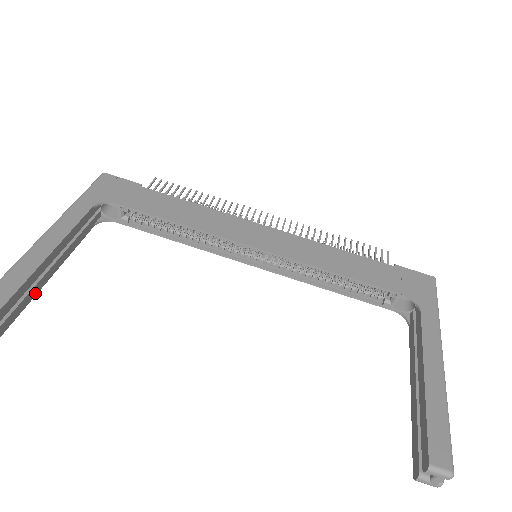
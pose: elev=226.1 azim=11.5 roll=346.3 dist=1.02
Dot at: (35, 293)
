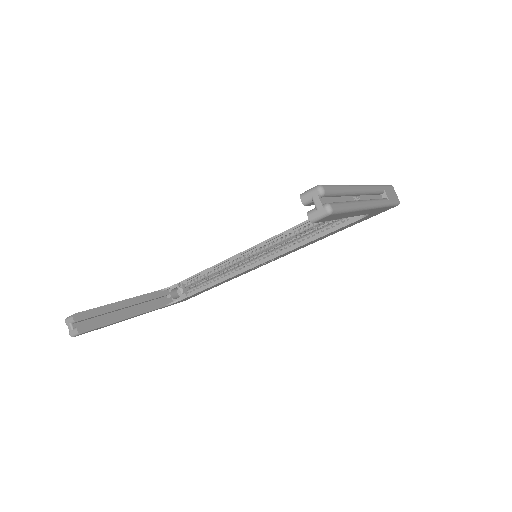
Dot at: (112, 322)
